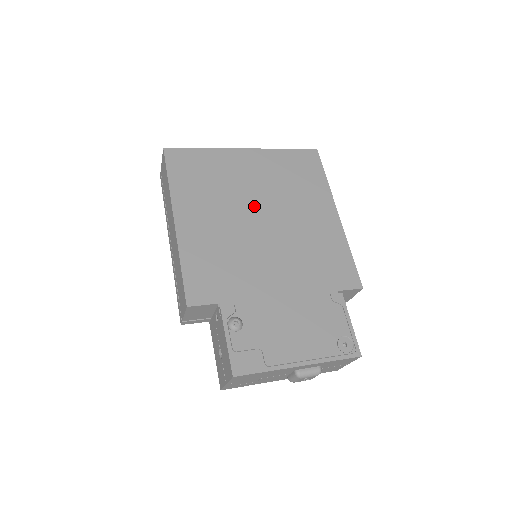
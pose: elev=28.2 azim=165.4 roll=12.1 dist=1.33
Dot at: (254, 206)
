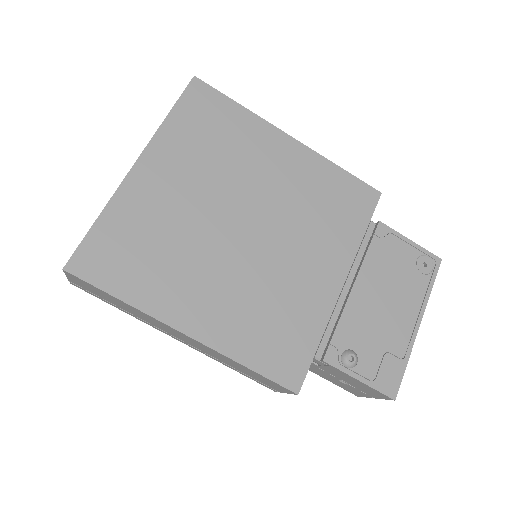
Dot at: (225, 223)
